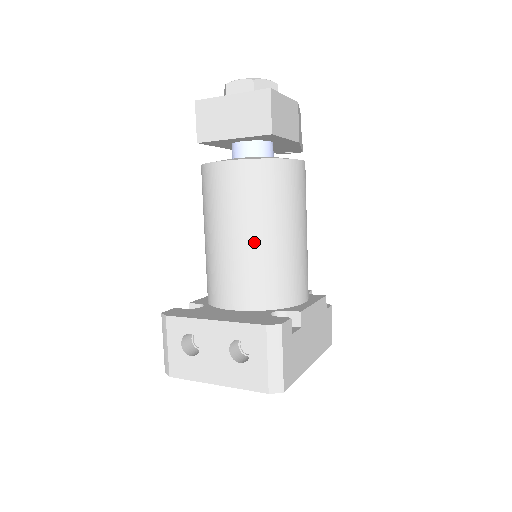
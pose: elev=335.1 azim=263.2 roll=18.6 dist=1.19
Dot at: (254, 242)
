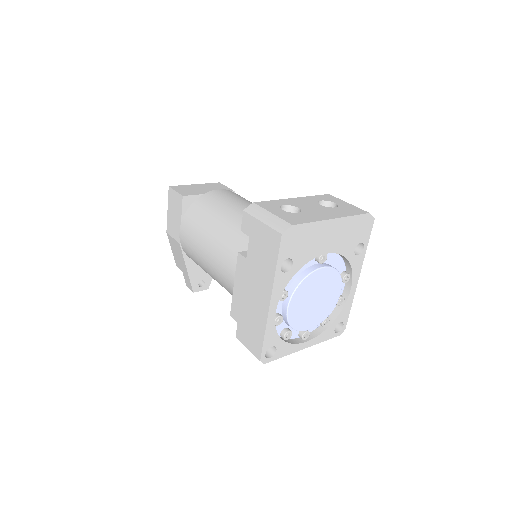
Dot at: occluded
